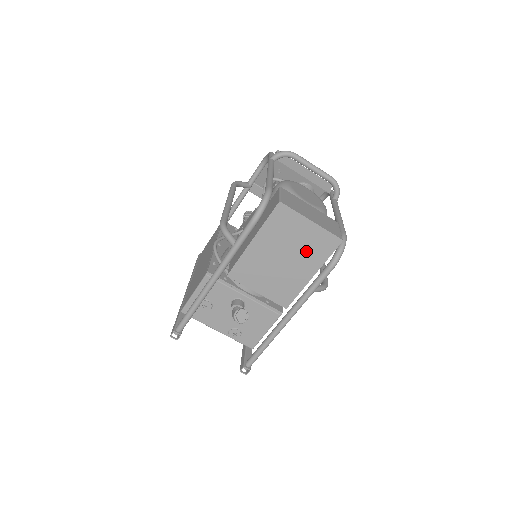
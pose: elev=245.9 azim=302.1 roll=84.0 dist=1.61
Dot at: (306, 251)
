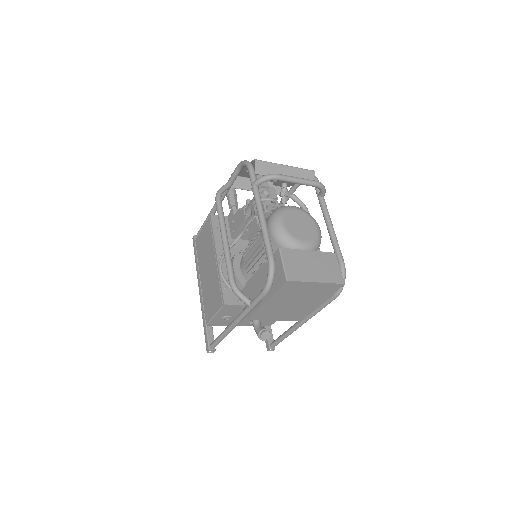
Dot at: (314, 295)
